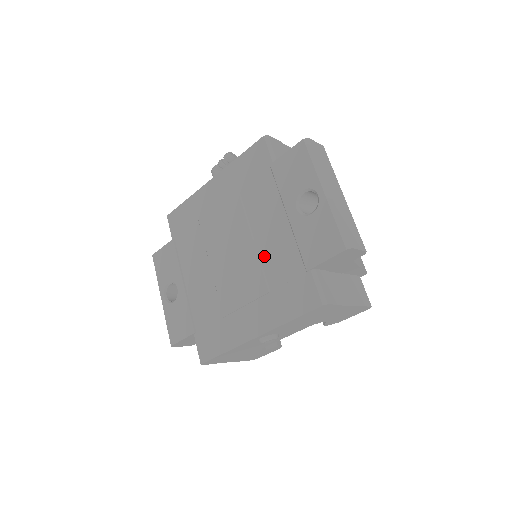
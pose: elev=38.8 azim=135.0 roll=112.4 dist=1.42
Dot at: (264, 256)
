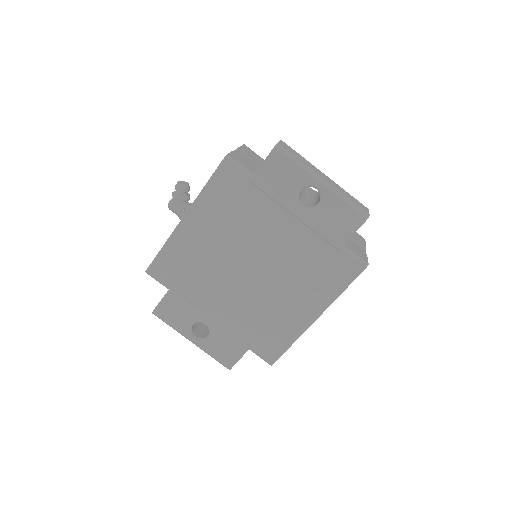
Dot at: (288, 257)
